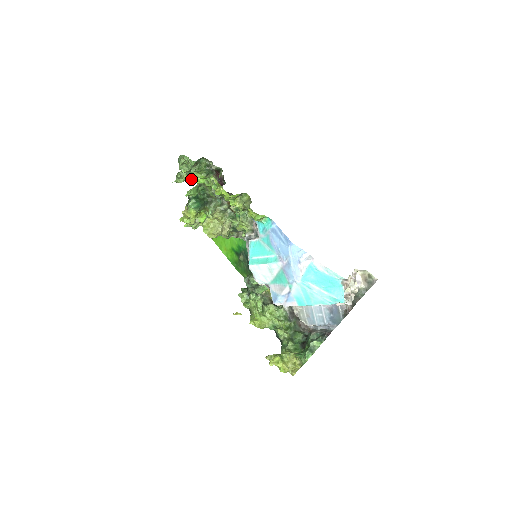
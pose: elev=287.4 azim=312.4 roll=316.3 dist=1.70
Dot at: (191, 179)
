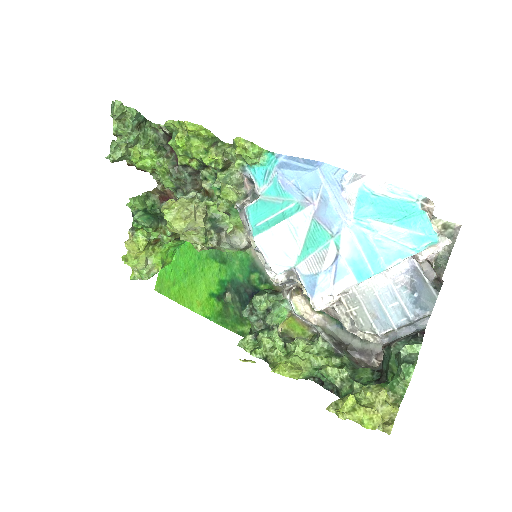
Dot at: (134, 156)
